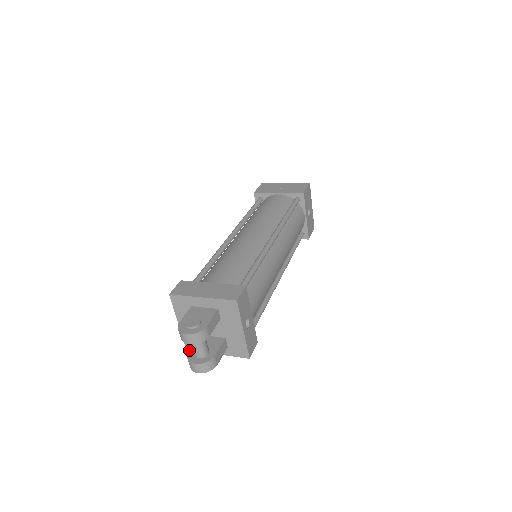
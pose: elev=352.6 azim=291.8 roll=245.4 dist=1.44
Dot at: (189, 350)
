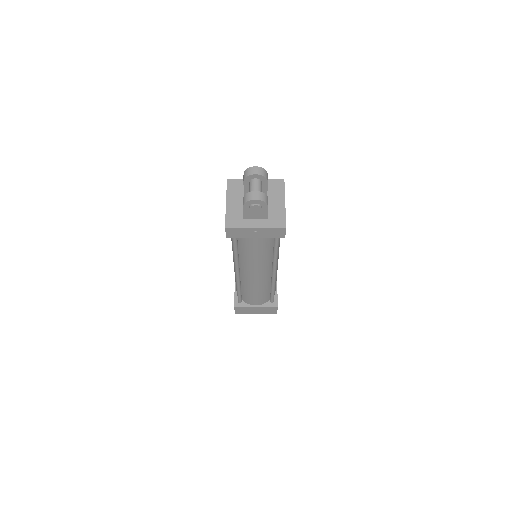
Dot at: (243, 199)
